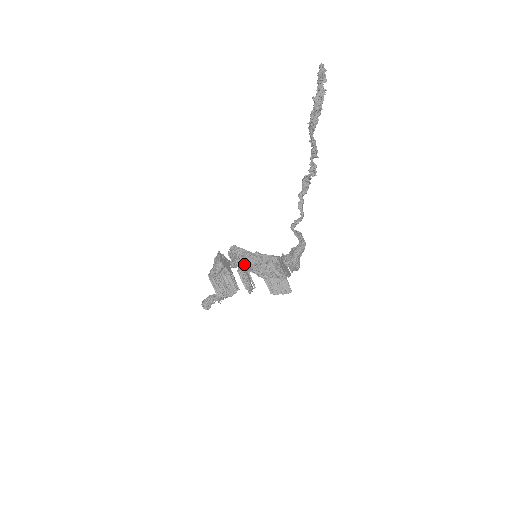
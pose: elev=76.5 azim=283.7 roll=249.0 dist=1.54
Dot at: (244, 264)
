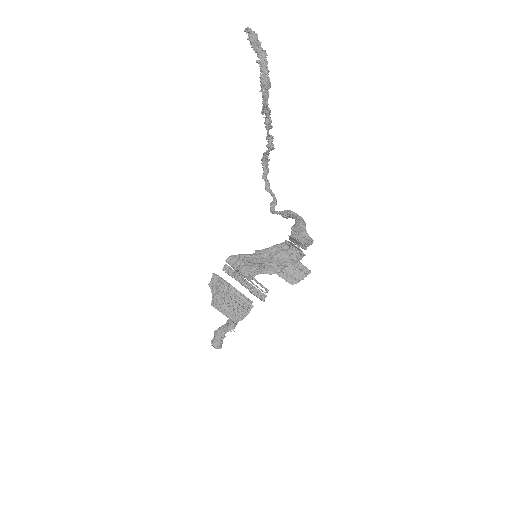
Dot at: (255, 267)
